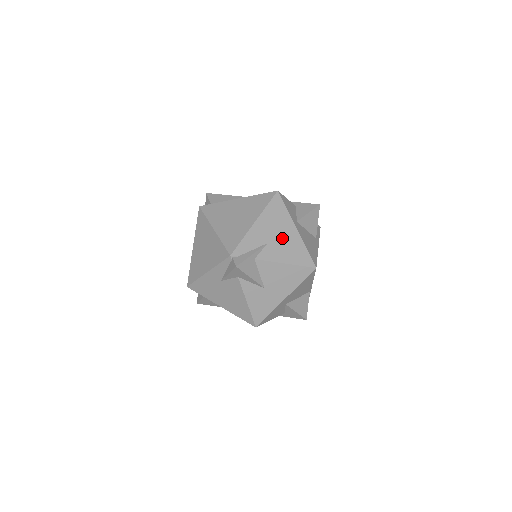
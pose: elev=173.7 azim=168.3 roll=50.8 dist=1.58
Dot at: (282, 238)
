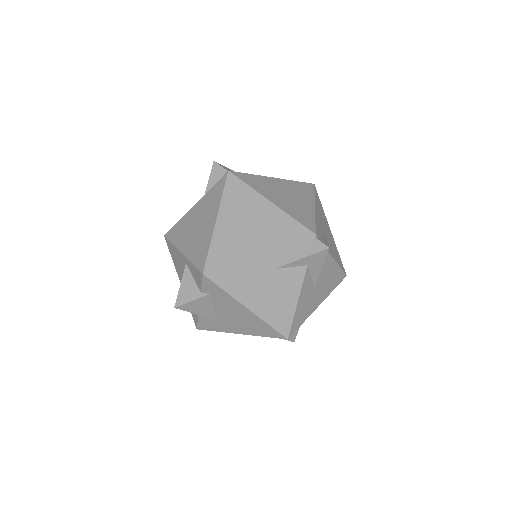
Dot at: (328, 234)
